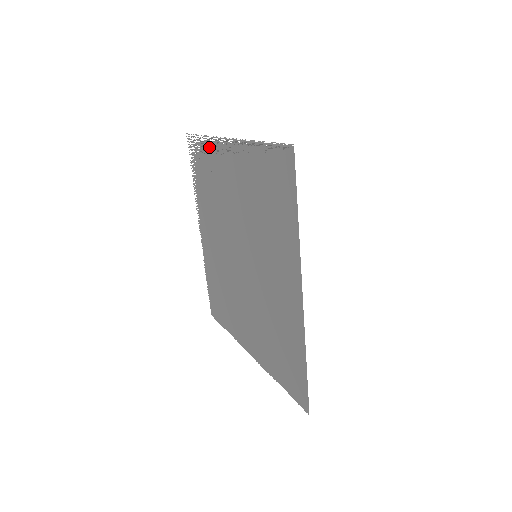
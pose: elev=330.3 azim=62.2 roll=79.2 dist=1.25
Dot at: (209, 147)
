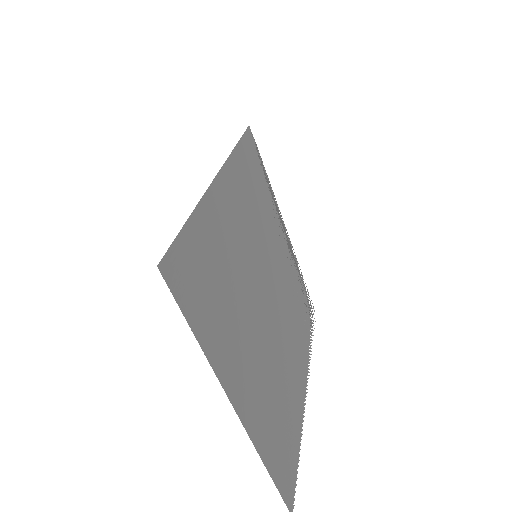
Dot at: (299, 274)
